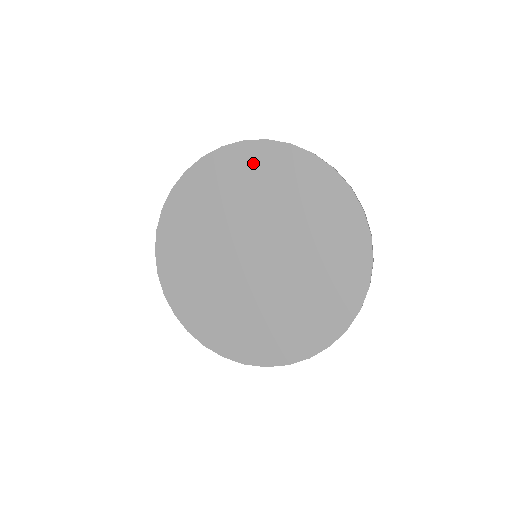
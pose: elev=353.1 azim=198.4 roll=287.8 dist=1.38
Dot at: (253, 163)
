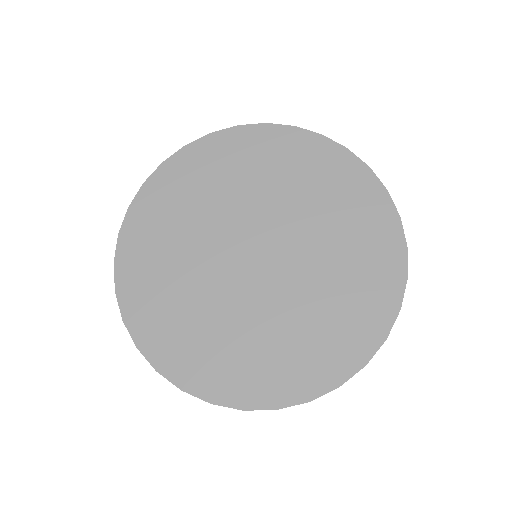
Dot at: (353, 191)
